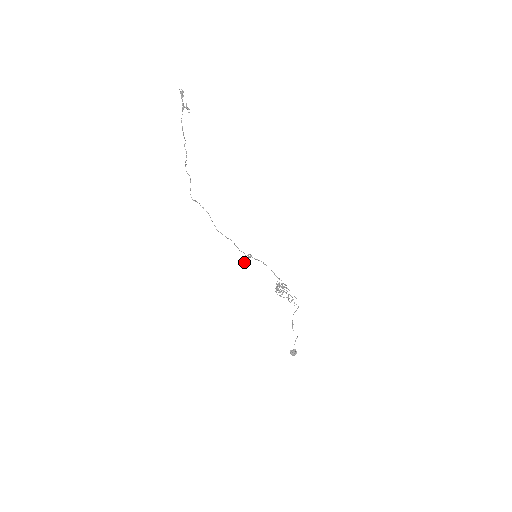
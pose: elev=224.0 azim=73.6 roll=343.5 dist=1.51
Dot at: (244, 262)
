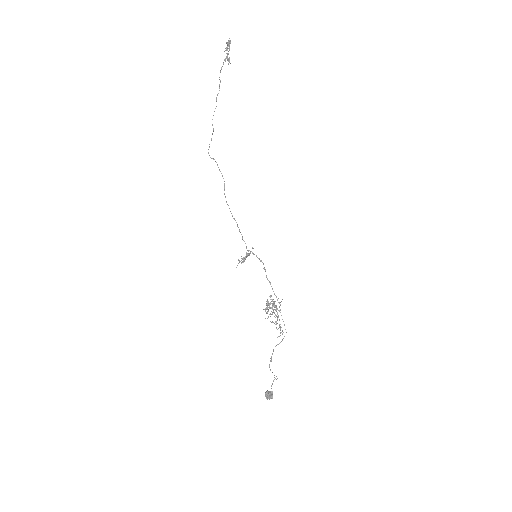
Dot at: (239, 260)
